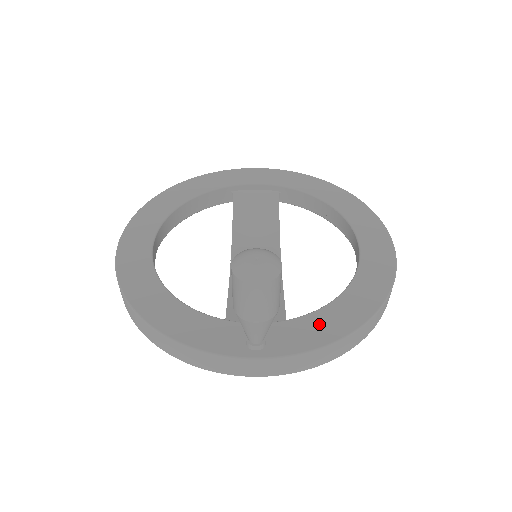
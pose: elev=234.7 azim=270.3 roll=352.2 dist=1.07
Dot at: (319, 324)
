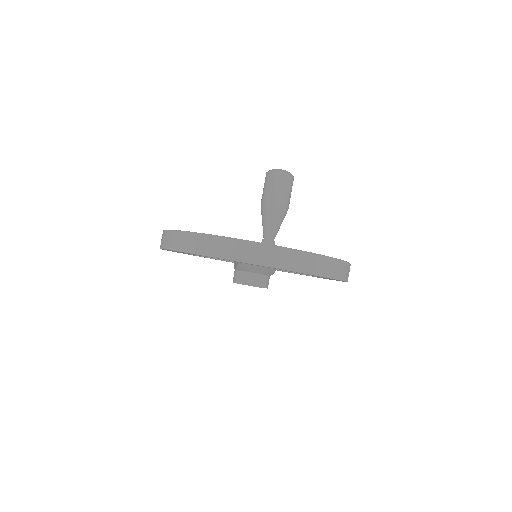
Dot at: occluded
